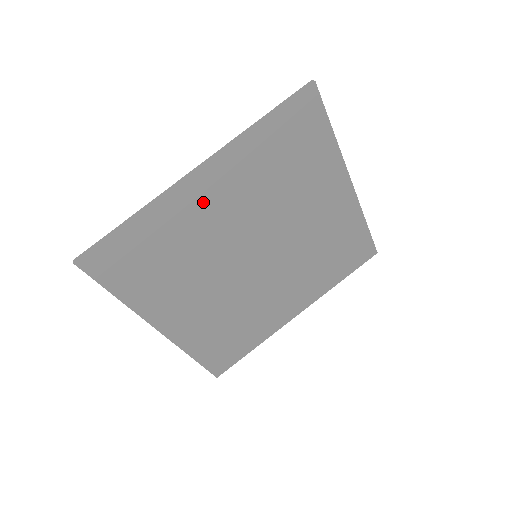
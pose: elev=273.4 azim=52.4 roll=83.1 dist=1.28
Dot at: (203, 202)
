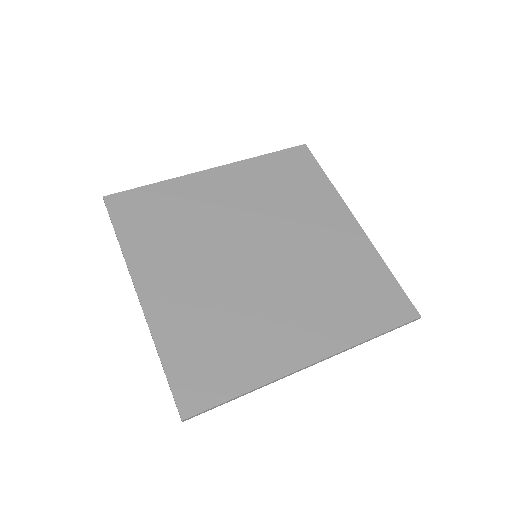
Dot at: (212, 189)
